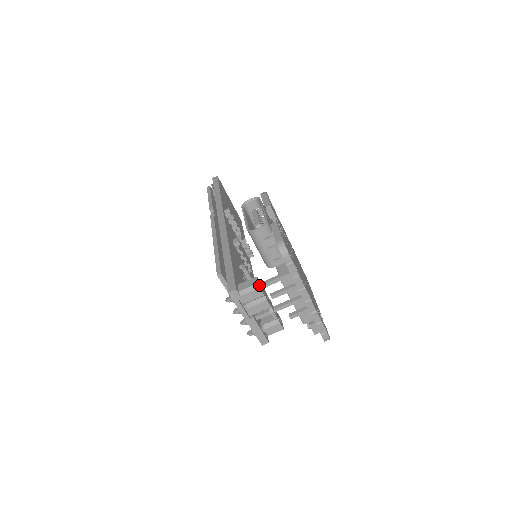
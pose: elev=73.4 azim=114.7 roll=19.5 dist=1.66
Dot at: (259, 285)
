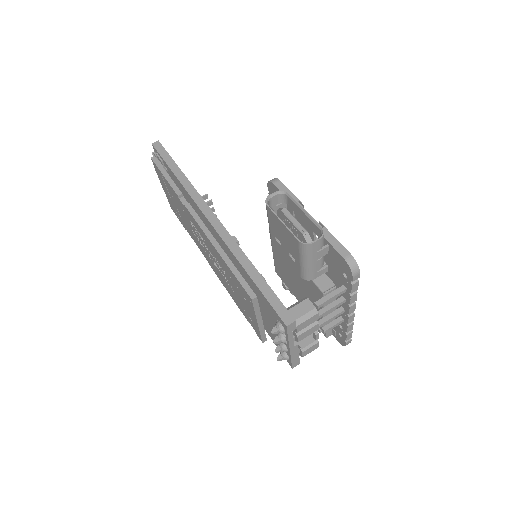
Dot at: (315, 309)
